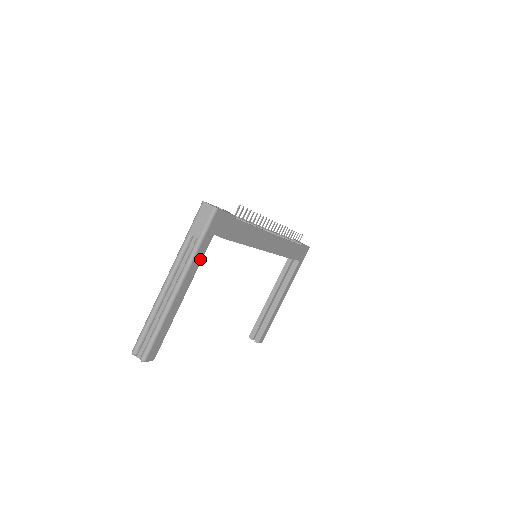
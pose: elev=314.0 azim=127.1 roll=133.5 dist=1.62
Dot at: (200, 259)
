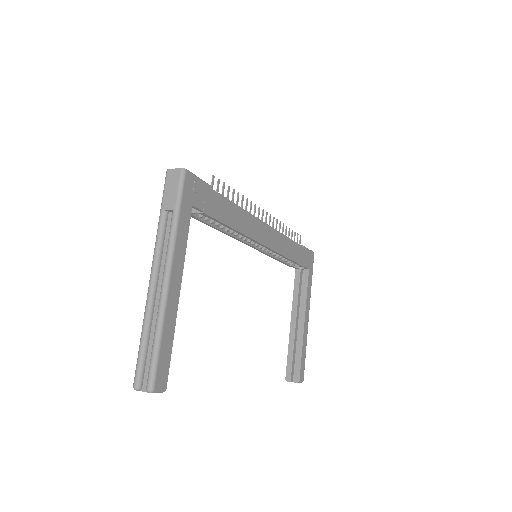
Dot at: (185, 238)
